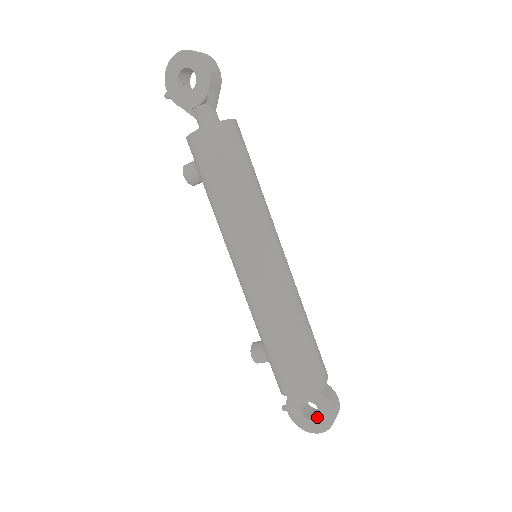
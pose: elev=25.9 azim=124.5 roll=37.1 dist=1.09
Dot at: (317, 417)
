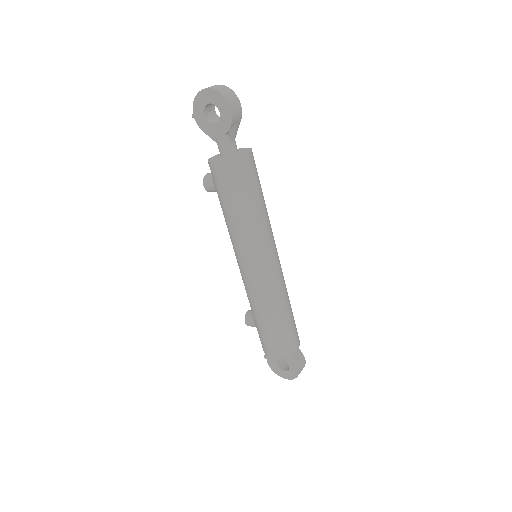
Dot at: (287, 370)
